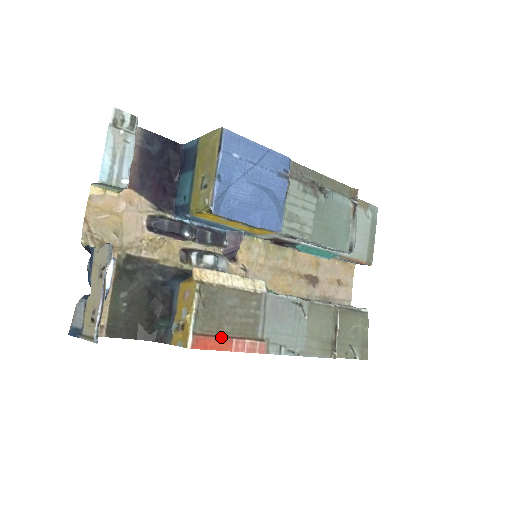
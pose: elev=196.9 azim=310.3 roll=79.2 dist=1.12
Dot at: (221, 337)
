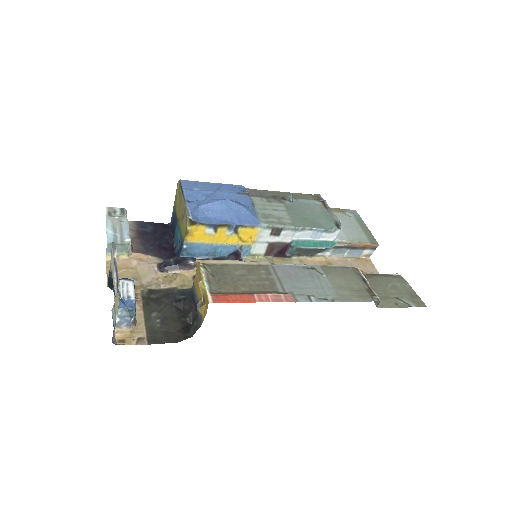
Dot at: (240, 294)
